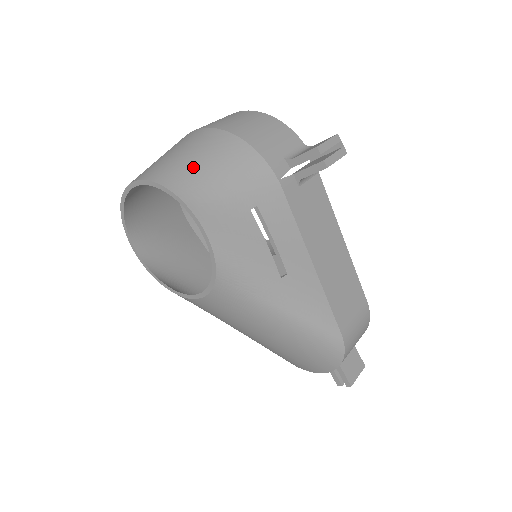
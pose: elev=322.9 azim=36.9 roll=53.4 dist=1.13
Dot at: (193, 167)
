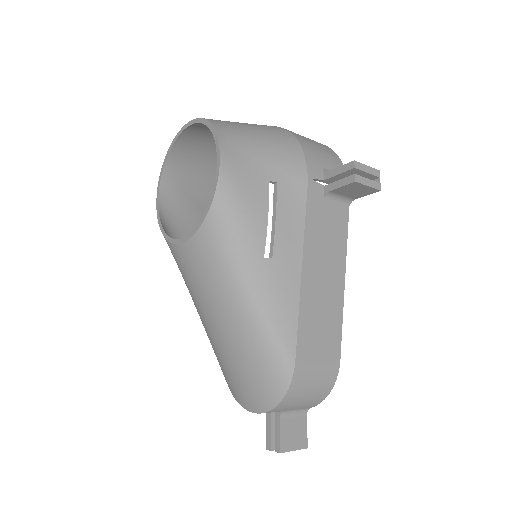
Dot at: (242, 128)
